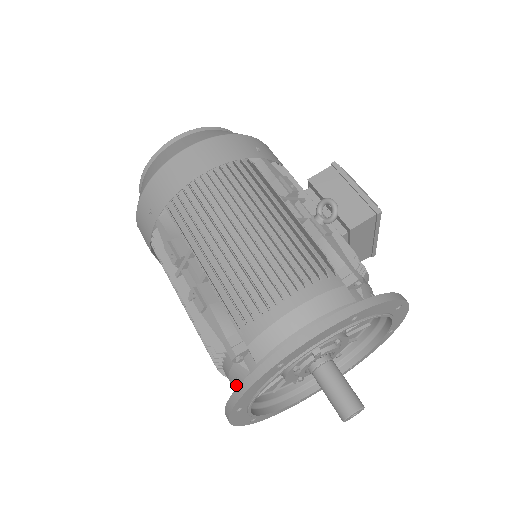
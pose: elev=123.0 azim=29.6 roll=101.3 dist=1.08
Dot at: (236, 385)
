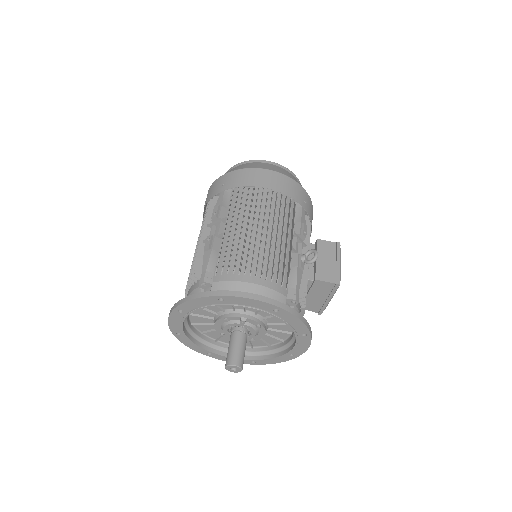
Dot at: occluded
